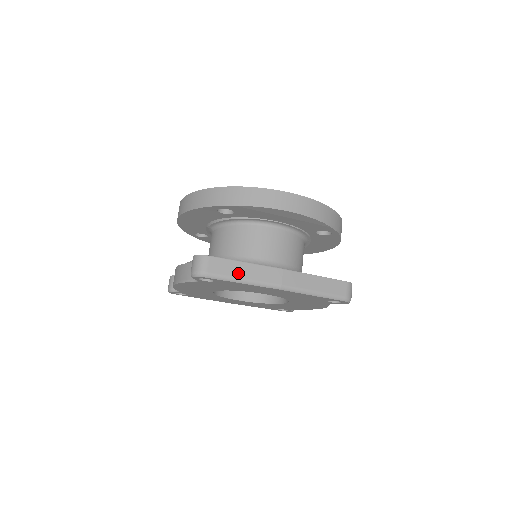
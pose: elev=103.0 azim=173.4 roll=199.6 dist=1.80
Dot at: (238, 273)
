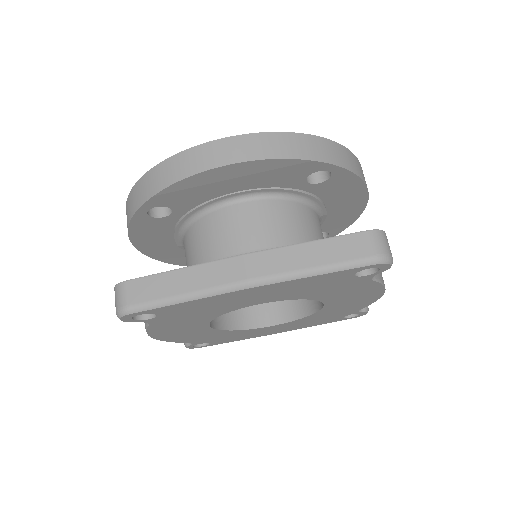
Dot at: (174, 289)
